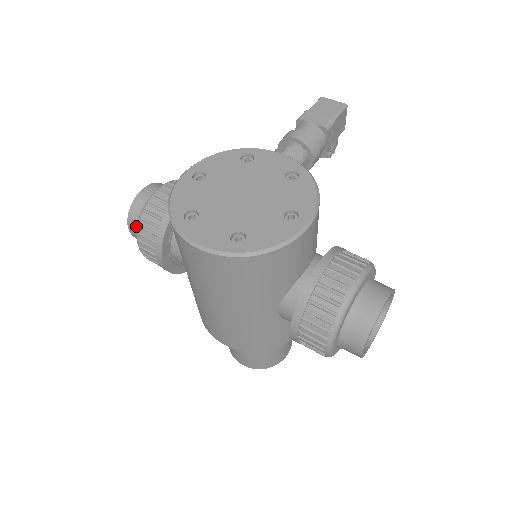
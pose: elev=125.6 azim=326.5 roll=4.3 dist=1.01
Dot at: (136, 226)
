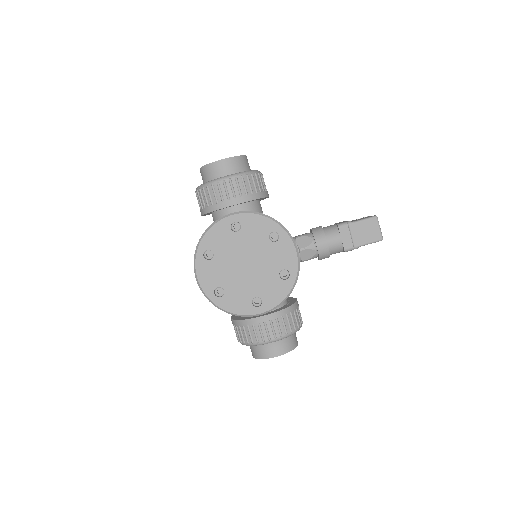
Dot at: (203, 177)
